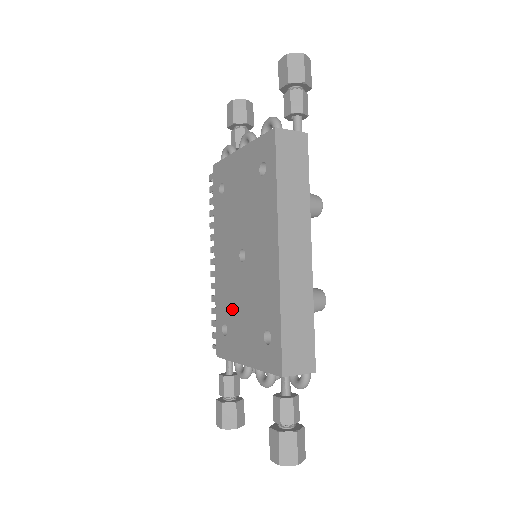
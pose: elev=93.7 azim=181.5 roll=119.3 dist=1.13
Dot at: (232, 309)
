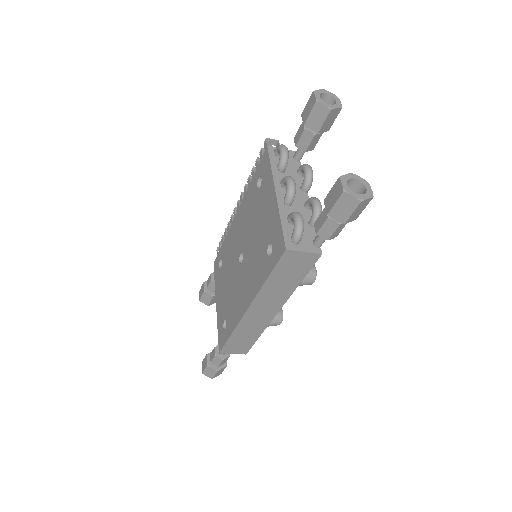
Dot at: (226, 266)
